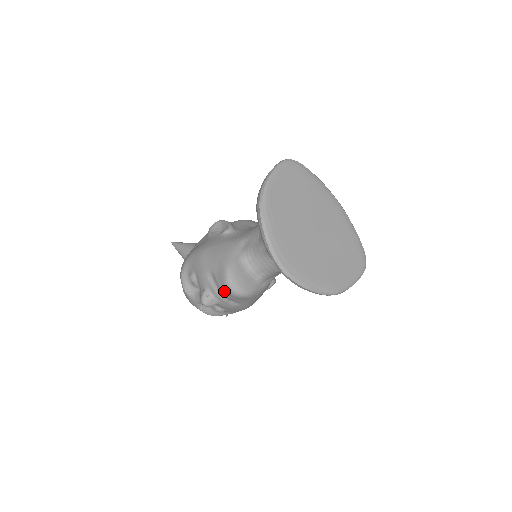
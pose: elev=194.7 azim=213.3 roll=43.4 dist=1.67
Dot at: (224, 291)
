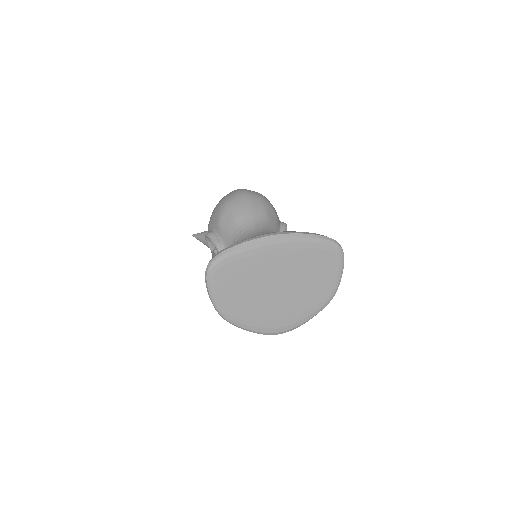
Dot at: occluded
